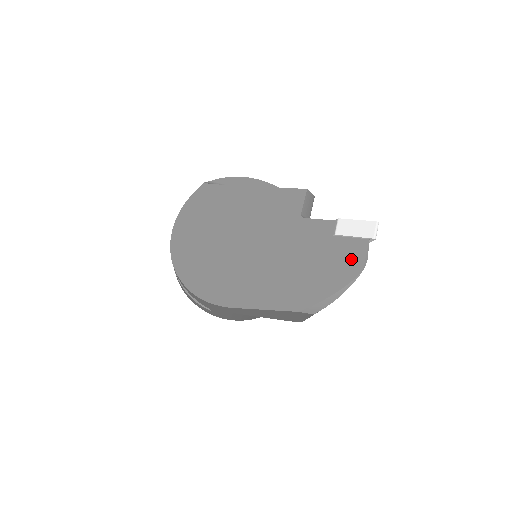
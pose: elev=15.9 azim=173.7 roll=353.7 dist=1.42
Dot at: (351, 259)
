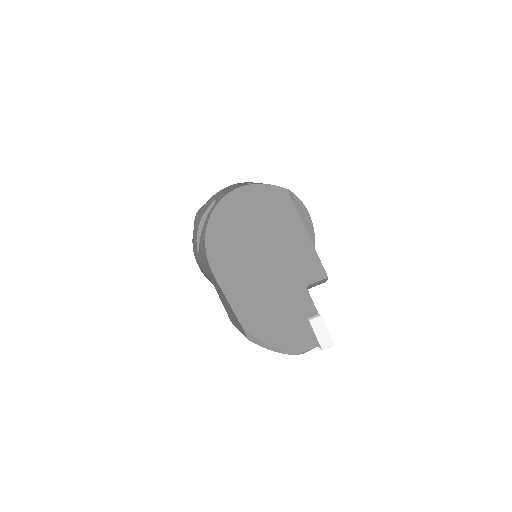
Dot at: (300, 342)
